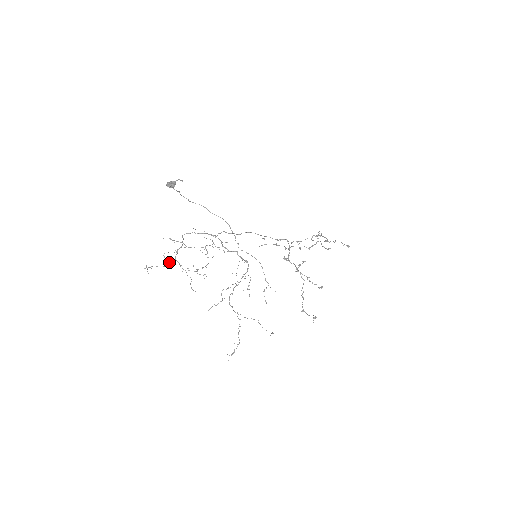
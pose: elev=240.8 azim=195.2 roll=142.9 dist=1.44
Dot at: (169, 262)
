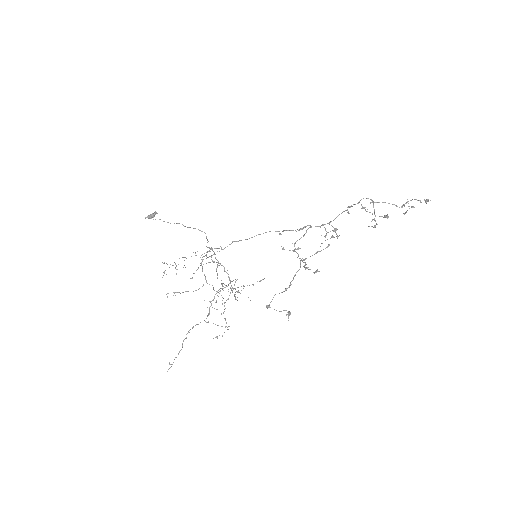
Dot at: (202, 286)
